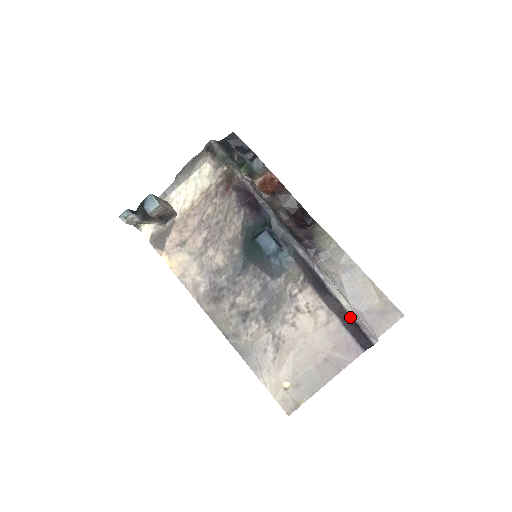
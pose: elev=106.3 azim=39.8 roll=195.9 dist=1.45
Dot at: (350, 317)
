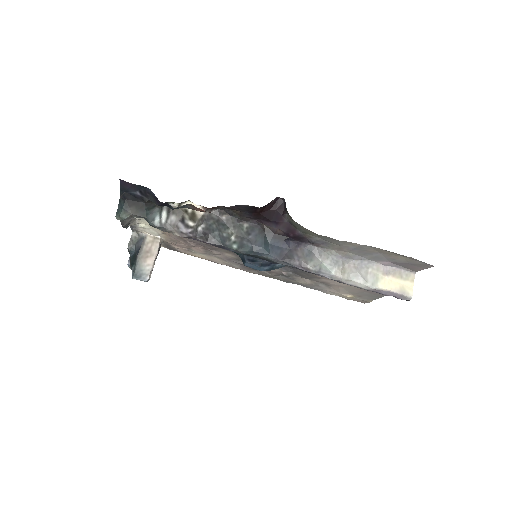
Dot at: (374, 291)
